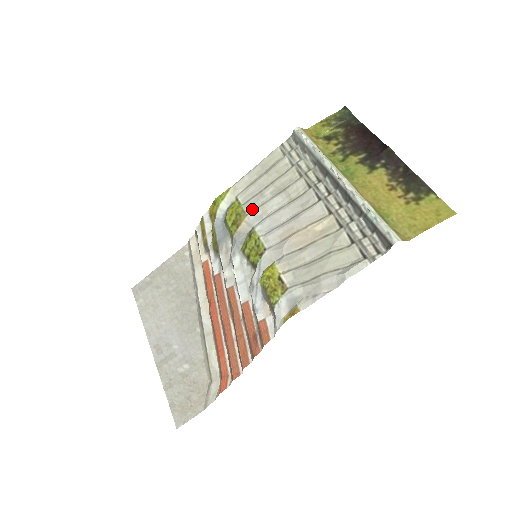
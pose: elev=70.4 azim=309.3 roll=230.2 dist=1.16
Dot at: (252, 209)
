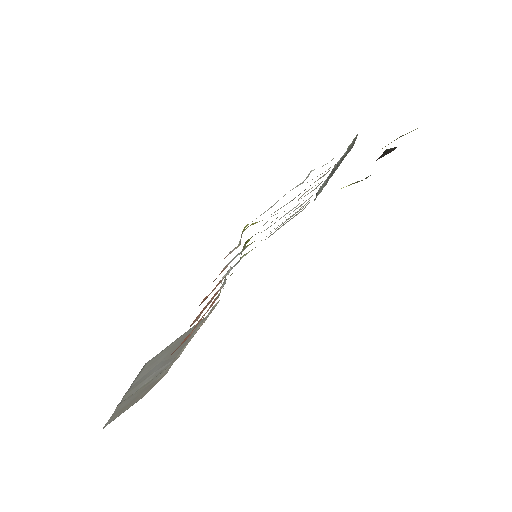
Dot at: occluded
